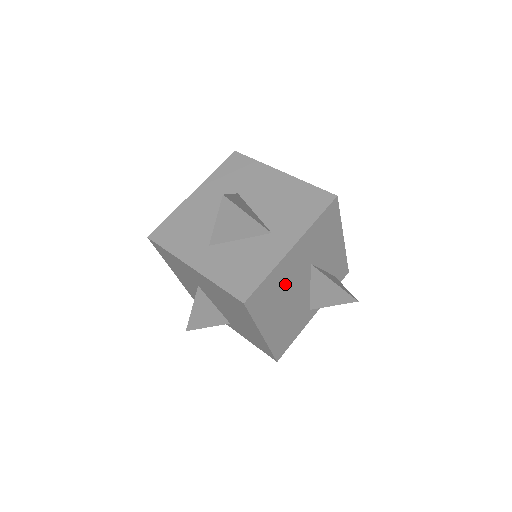
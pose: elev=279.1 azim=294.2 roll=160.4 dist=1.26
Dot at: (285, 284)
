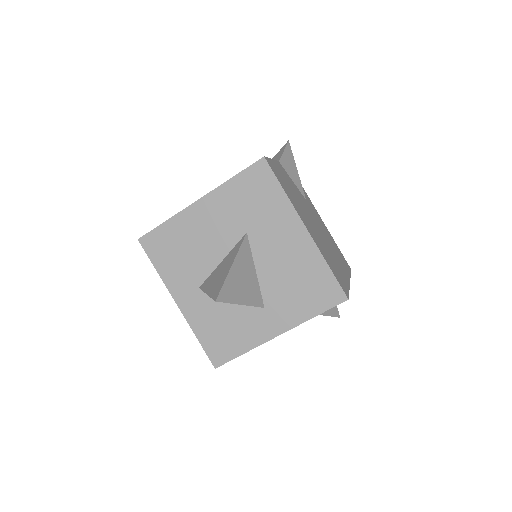
Dot at: occluded
